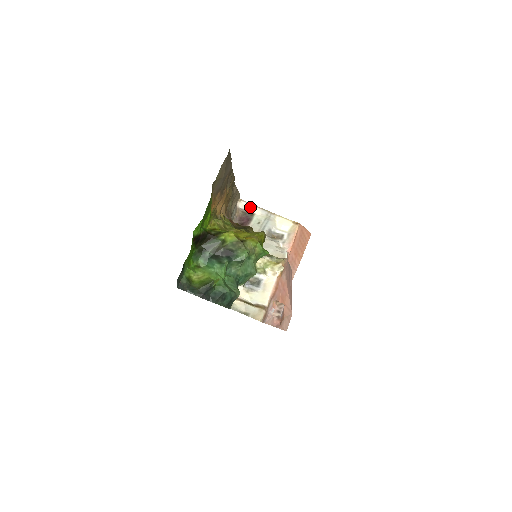
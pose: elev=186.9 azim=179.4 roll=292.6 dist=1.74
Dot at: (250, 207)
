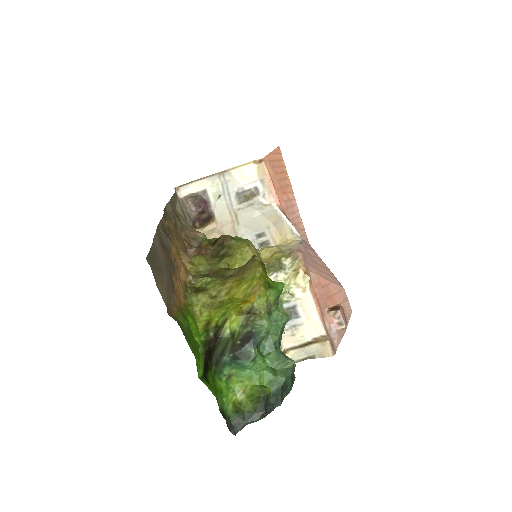
Dot at: (194, 186)
